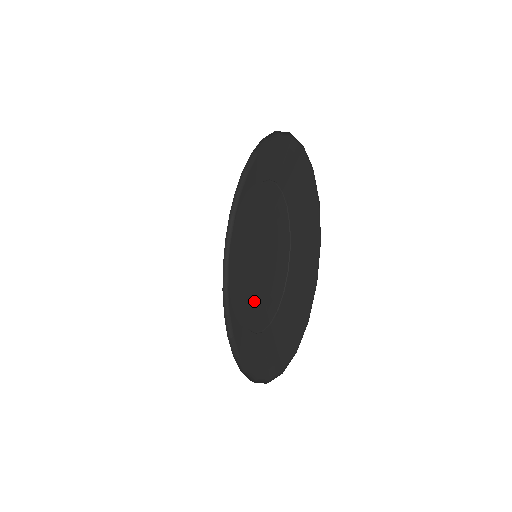
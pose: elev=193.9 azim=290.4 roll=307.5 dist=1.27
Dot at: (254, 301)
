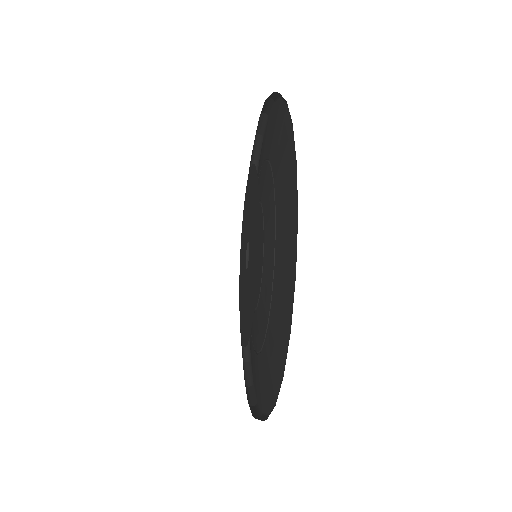
Dot at: (254, 250)
